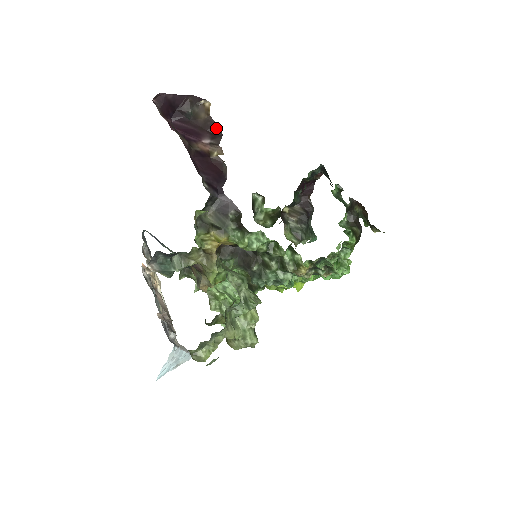
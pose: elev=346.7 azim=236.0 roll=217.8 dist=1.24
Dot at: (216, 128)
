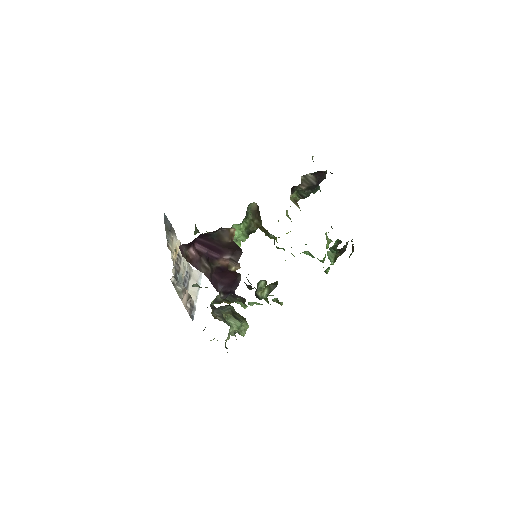
Dot at: (237, 248)
